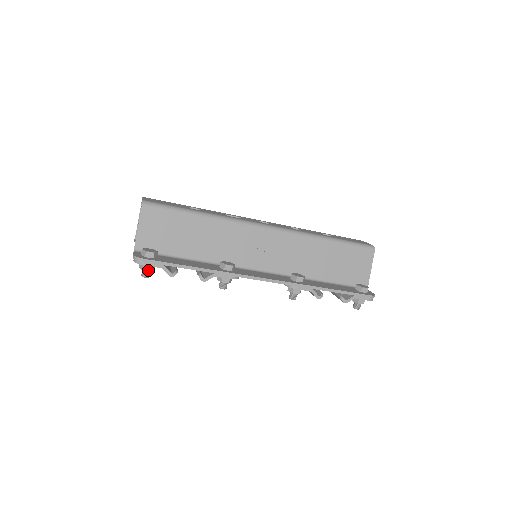
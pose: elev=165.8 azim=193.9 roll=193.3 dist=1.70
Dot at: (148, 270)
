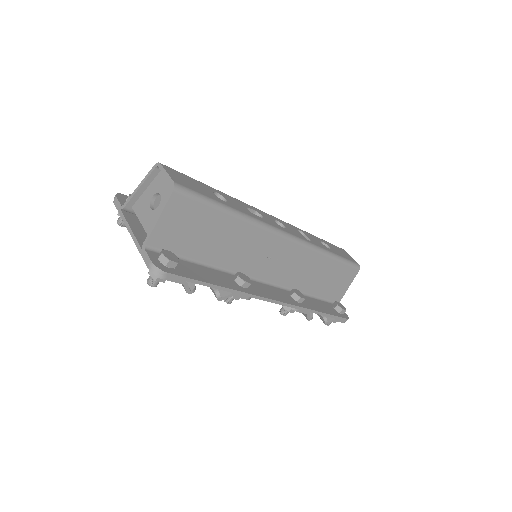
Dot at: (162, 281)
